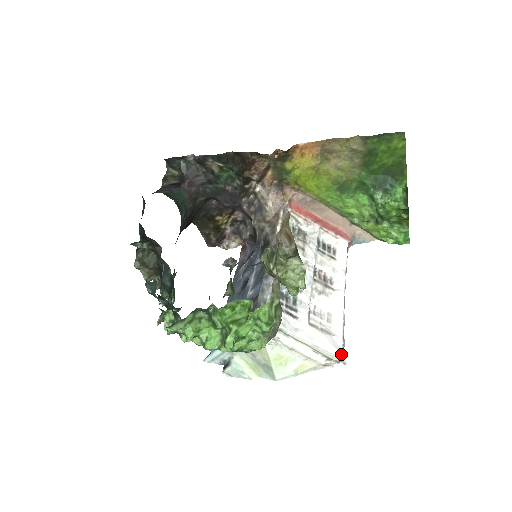
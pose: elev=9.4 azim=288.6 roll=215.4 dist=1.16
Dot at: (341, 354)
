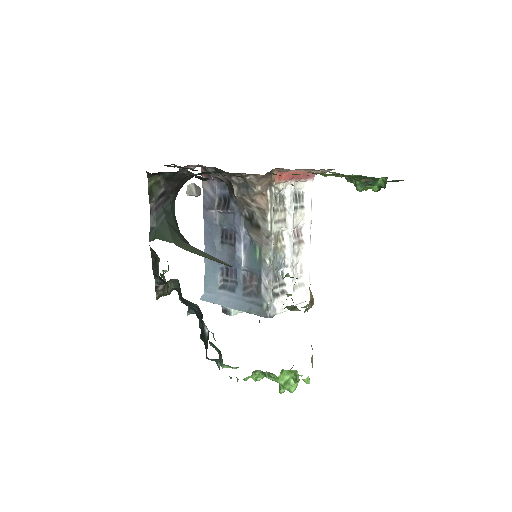
Dot at: occluded
